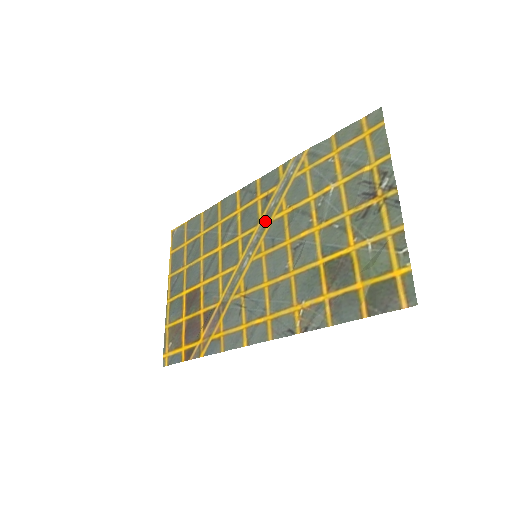
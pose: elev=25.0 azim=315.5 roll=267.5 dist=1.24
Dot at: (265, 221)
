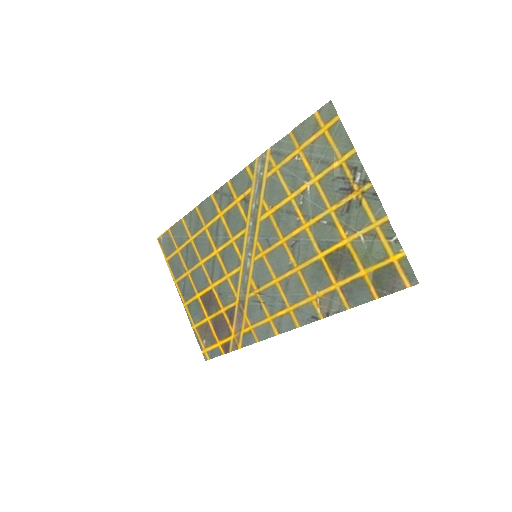
Dot at: (252, 223)
